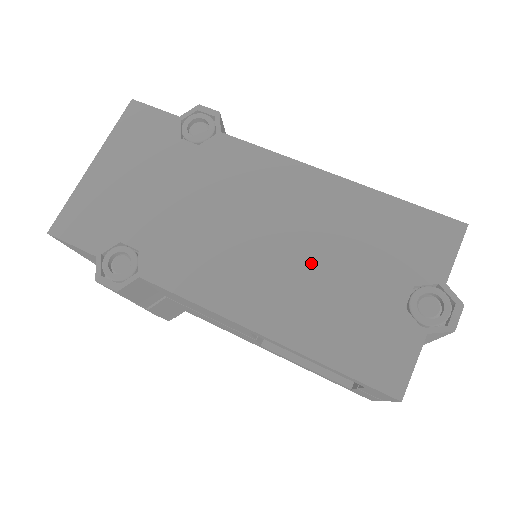
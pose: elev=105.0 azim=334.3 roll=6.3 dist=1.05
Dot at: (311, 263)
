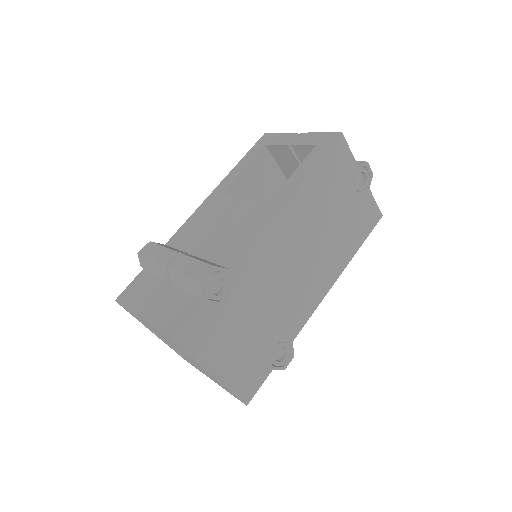
Dot at: (324, 235)
